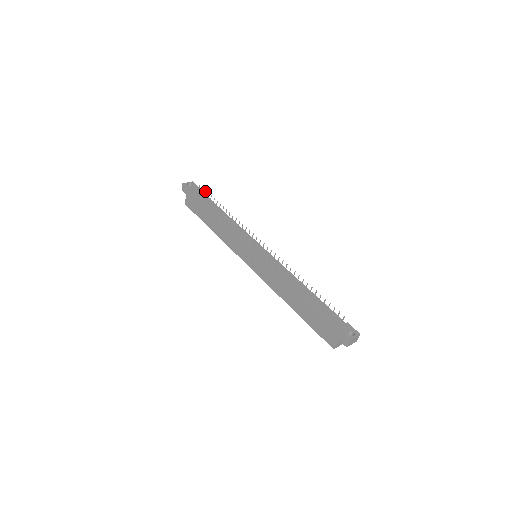
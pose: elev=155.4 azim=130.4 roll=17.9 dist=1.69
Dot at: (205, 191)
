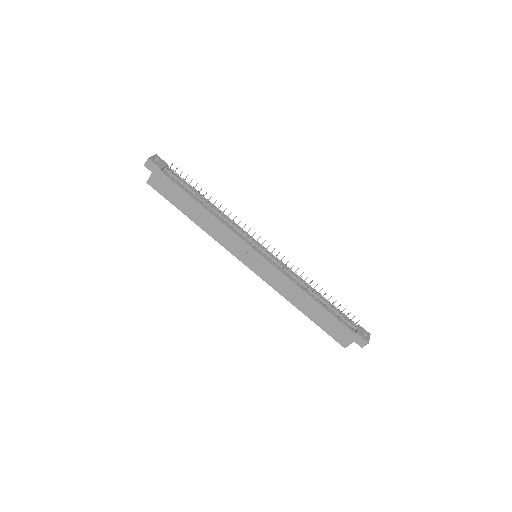
Dot at: occluded
